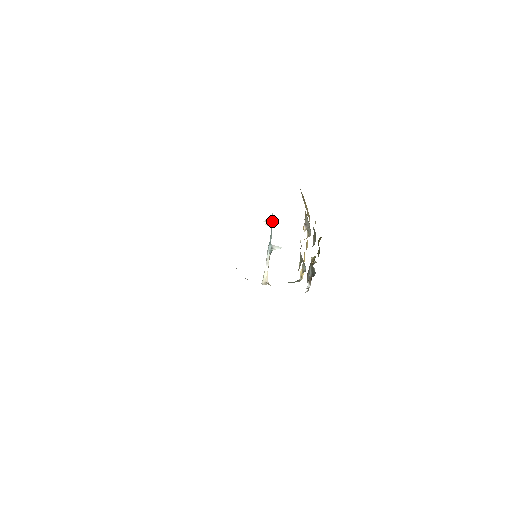
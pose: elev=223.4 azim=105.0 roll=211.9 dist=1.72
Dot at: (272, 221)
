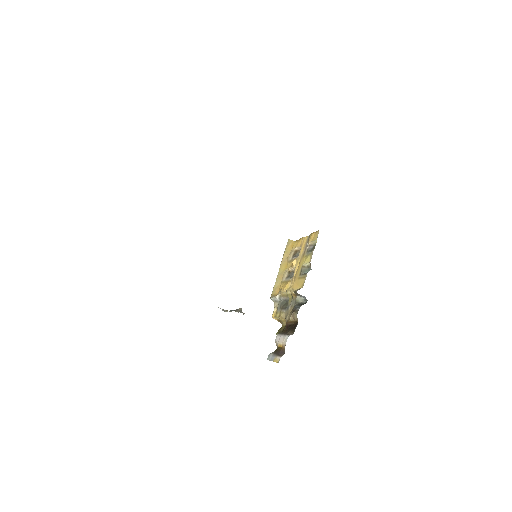
Dot at: (226, 310)
